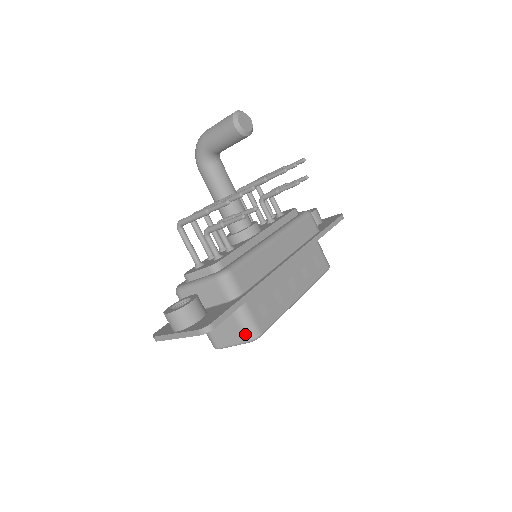
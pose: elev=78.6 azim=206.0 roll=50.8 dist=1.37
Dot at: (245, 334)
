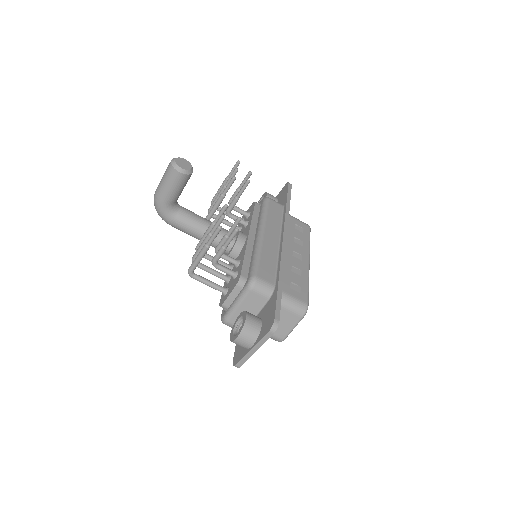
Dot at: (297, 313)
